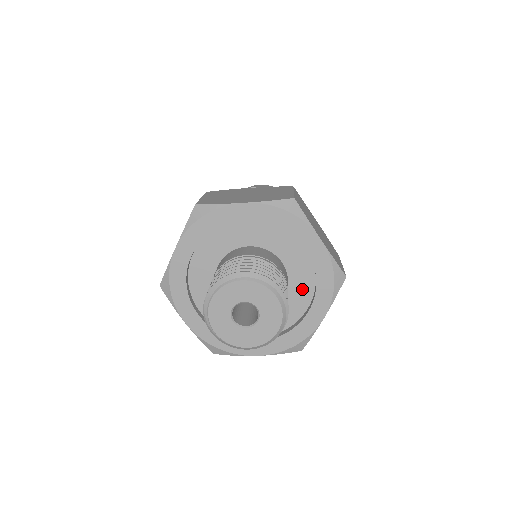
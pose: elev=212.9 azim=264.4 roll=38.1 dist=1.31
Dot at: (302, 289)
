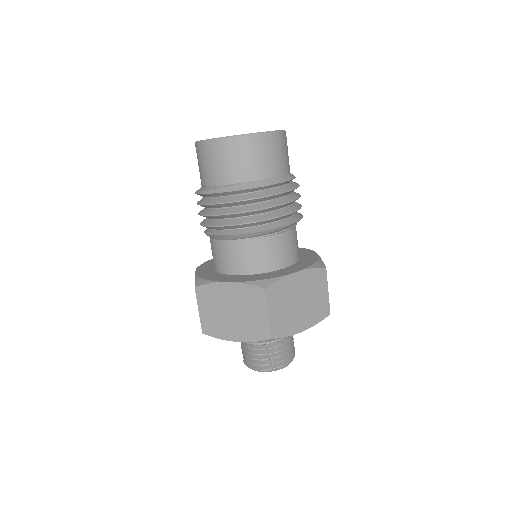
Dot at: occluded
